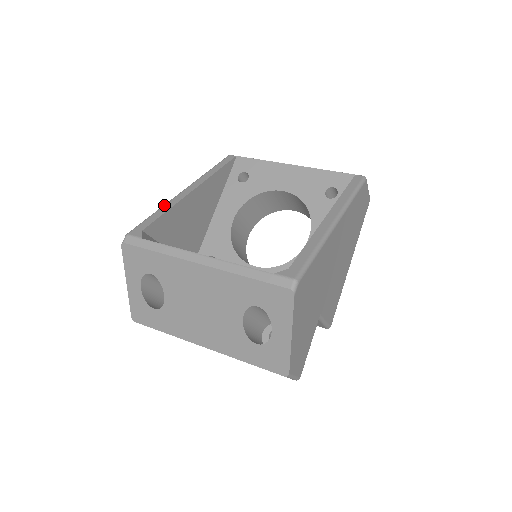
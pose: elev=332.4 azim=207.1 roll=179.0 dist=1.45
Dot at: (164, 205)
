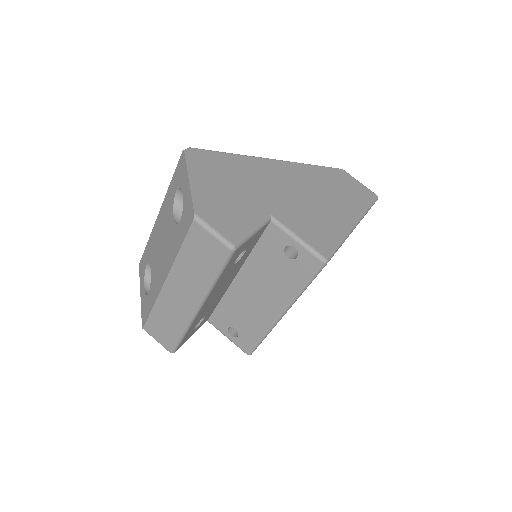
Dot at: occluded
